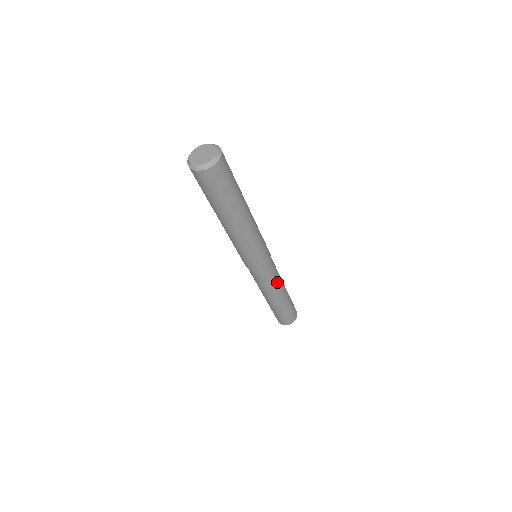
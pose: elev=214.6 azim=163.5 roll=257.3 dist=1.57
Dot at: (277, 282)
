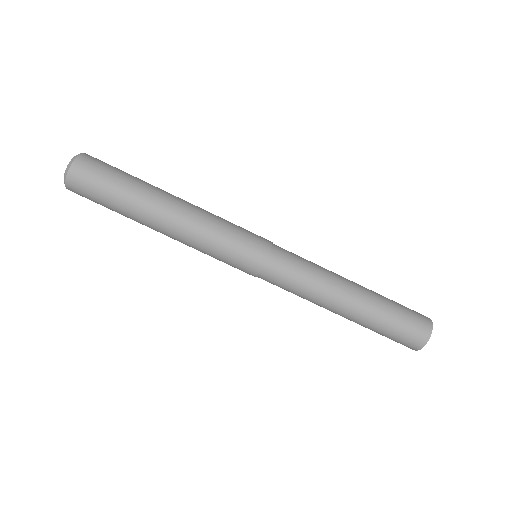
Dot at: (315, 281)
